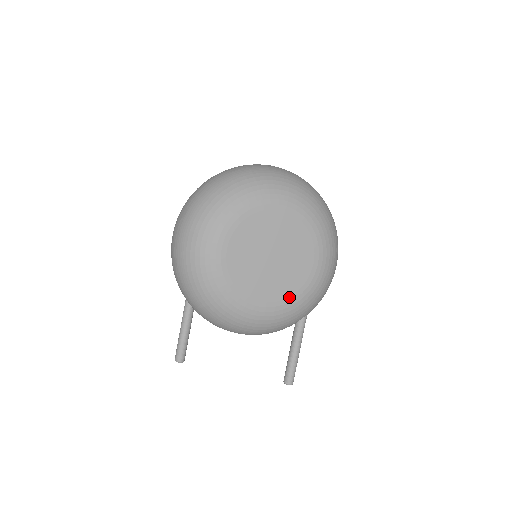
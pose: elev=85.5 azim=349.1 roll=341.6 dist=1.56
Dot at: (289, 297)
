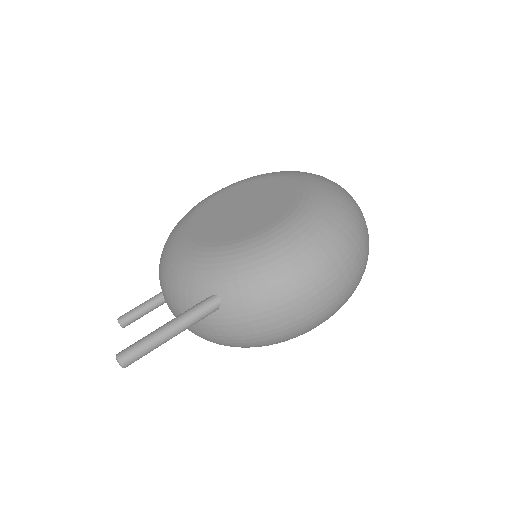
Dot at: (216, 243)
